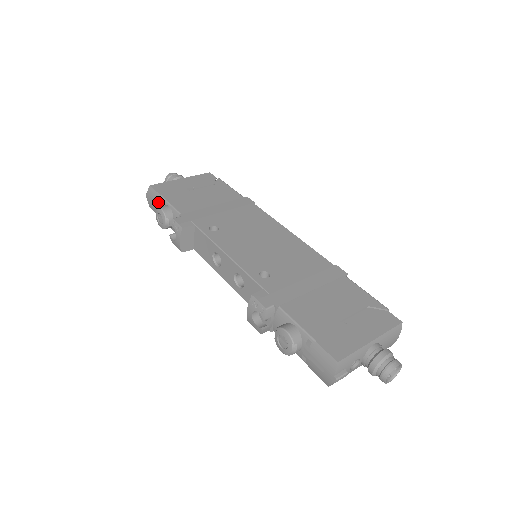
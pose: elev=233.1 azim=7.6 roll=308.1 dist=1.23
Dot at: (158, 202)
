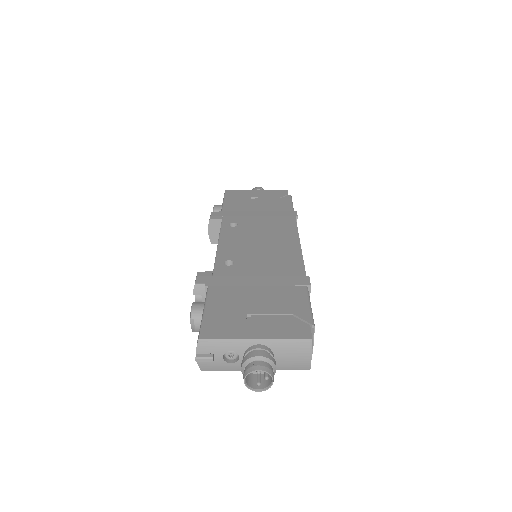
Dot at: occluded
